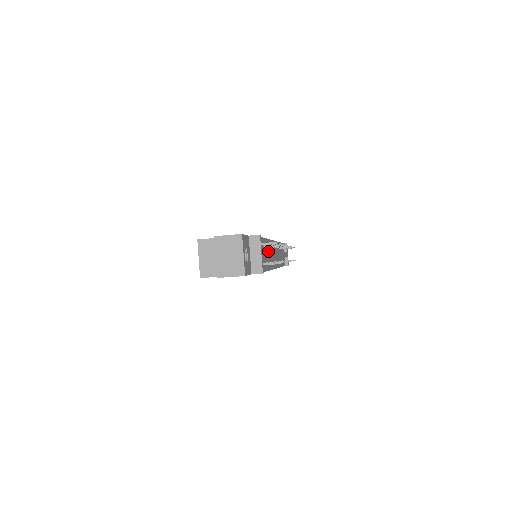
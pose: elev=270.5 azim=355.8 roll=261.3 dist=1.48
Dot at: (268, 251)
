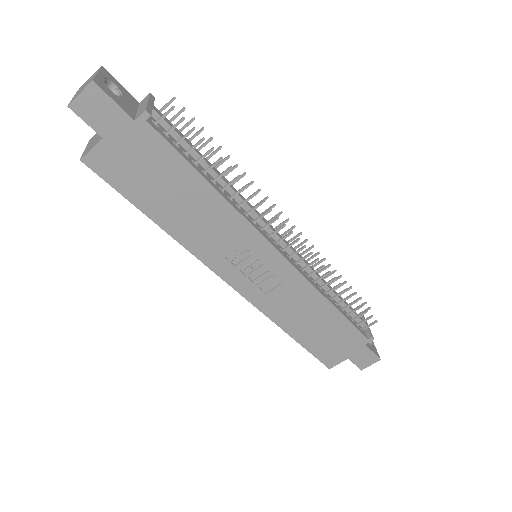
Dot at: occluded
